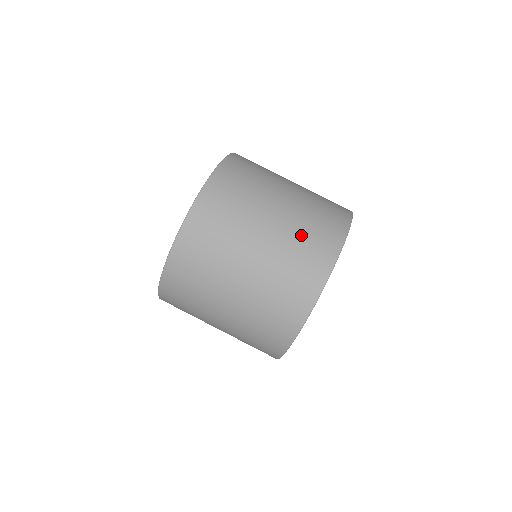
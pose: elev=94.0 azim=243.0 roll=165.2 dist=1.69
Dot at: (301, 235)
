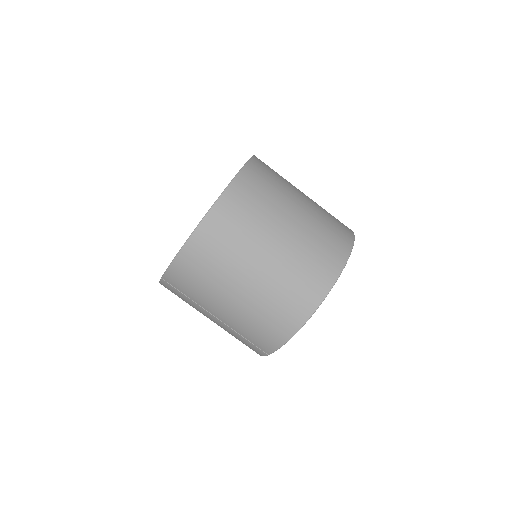
Dot at: (326, 215)
